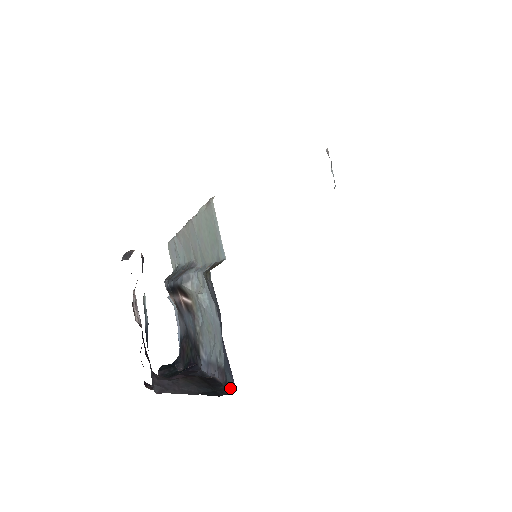
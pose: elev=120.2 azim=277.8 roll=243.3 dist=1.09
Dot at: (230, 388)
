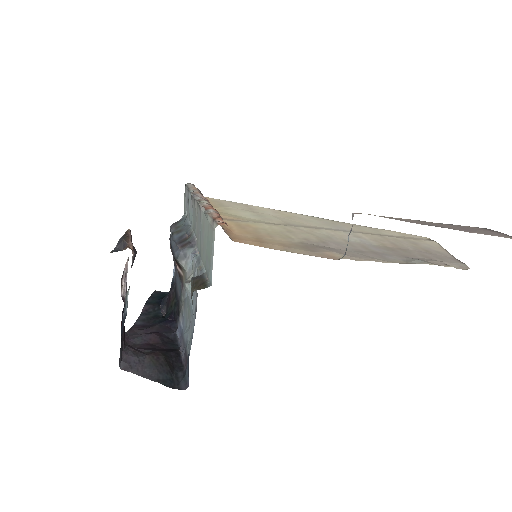
Dot at: (185, 384)
